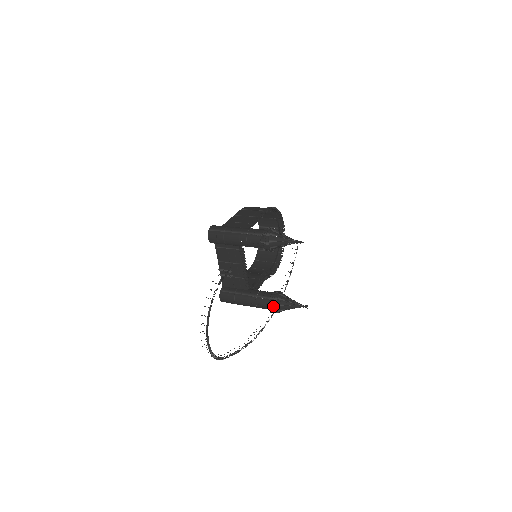
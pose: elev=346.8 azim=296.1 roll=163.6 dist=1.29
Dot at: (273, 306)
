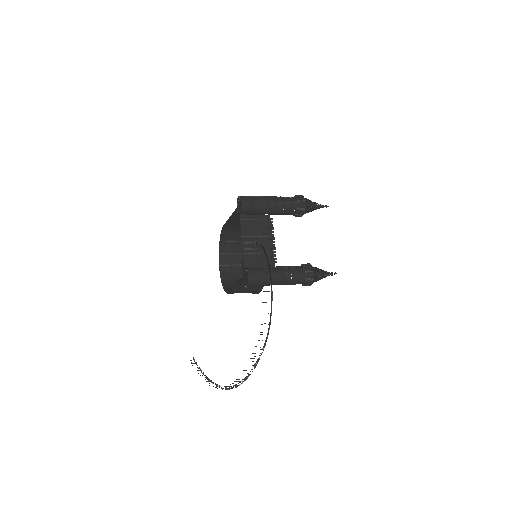
Dot at: (311, 270)
